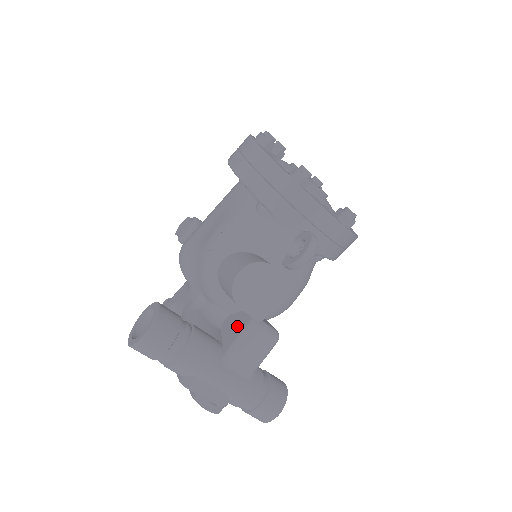
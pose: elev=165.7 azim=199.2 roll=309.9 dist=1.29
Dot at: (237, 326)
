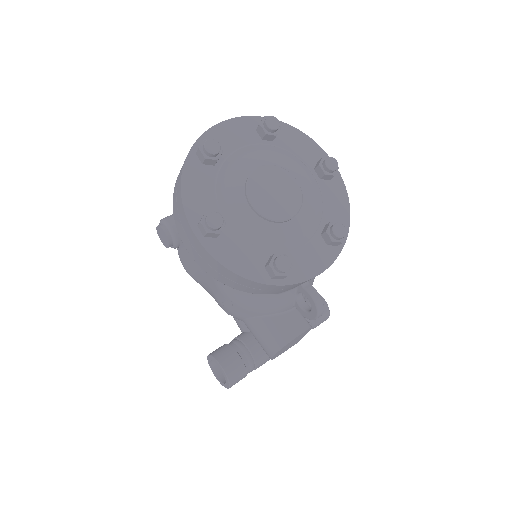
Dot at: occluded
